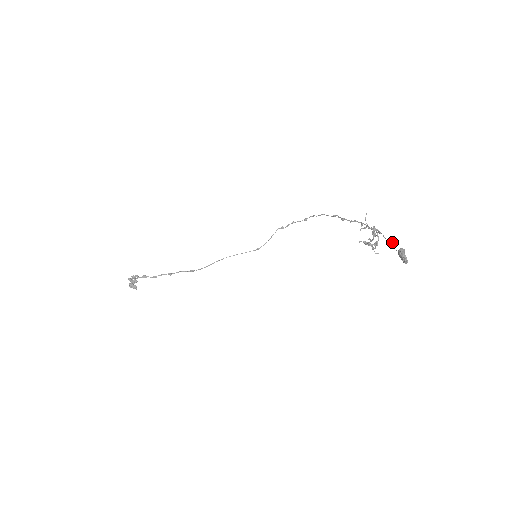
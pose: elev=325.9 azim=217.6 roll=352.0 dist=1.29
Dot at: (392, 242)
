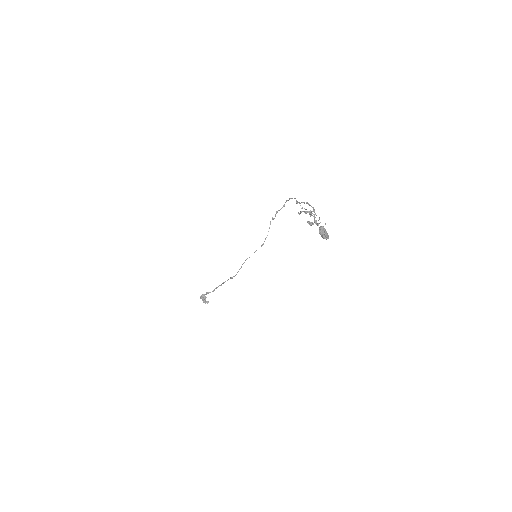
Dot at: (318, 220)
